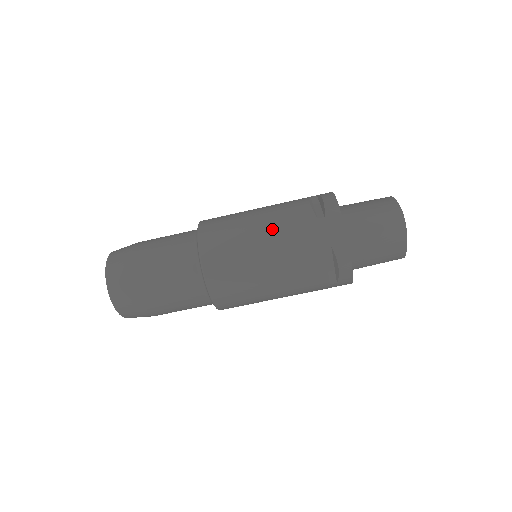
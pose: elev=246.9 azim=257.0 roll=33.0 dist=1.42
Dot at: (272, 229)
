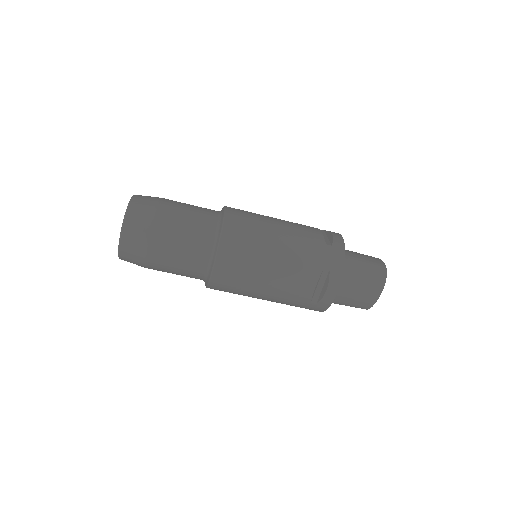
Dot at: (289, 236)
